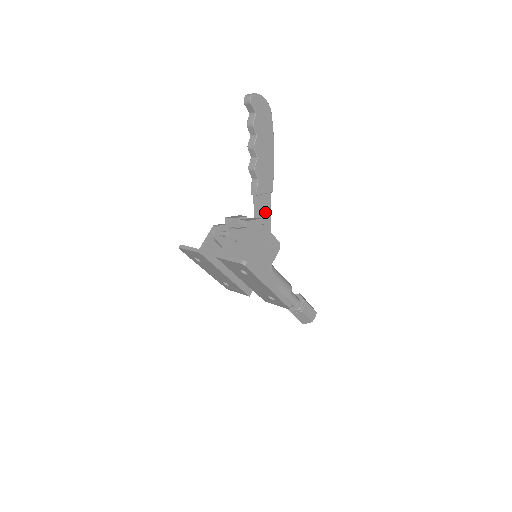
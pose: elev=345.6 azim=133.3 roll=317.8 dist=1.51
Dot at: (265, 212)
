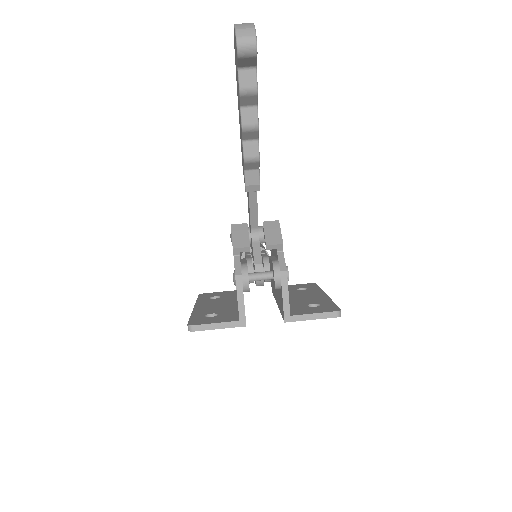
Dot at: occluded
